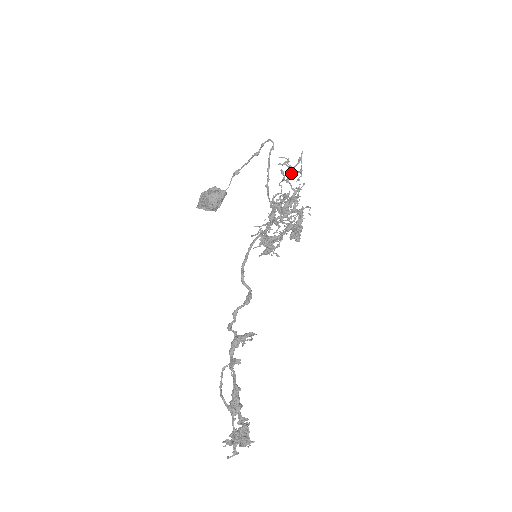
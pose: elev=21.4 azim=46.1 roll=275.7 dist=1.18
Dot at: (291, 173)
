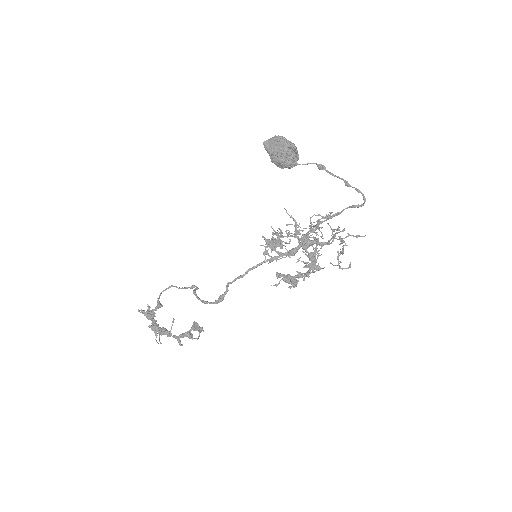
Dot at: (340, 240)
